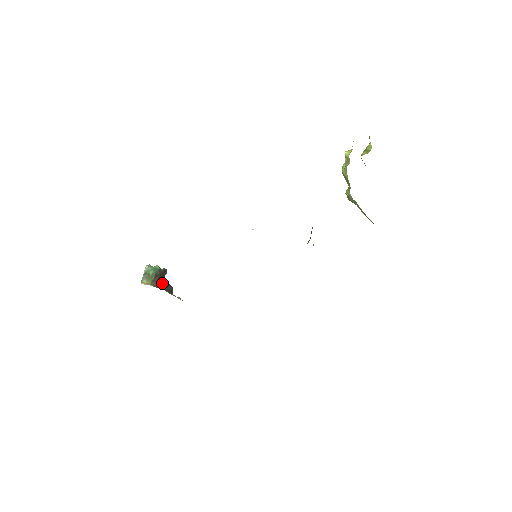
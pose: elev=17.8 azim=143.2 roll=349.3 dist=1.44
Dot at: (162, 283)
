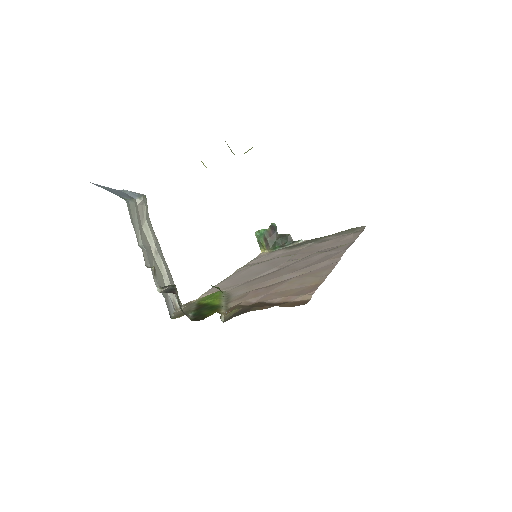
Dot at: (277, 239)
